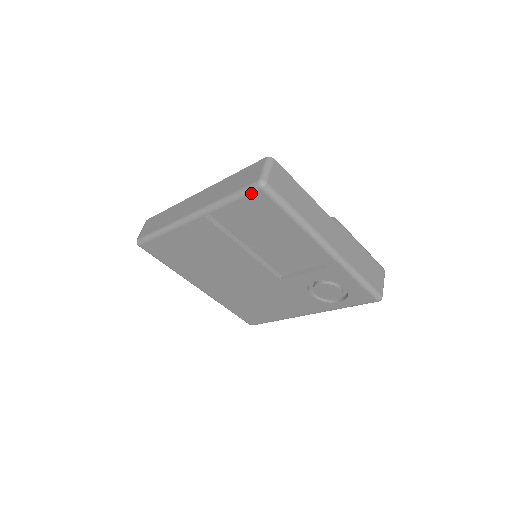
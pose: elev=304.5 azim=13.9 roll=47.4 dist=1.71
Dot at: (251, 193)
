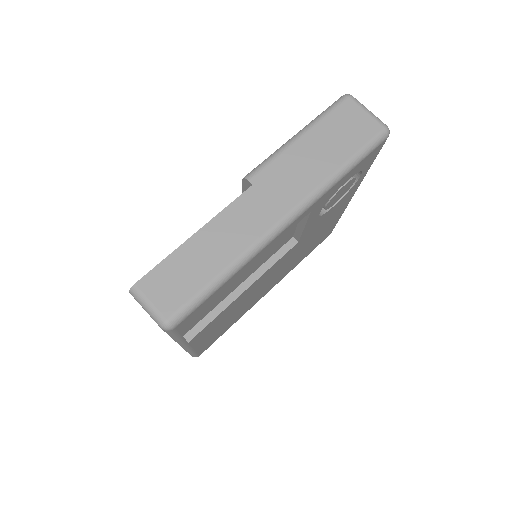
Dot at: (176, 332)
